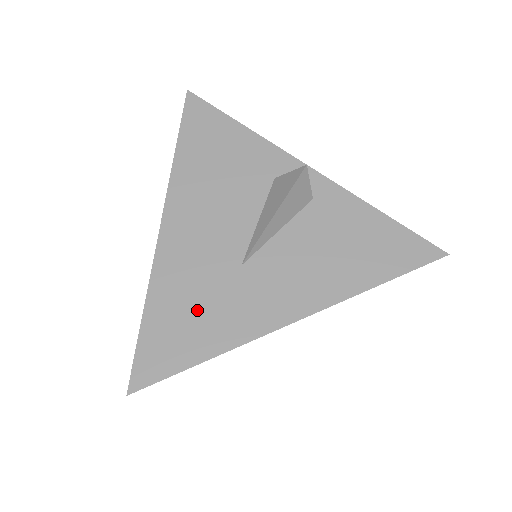
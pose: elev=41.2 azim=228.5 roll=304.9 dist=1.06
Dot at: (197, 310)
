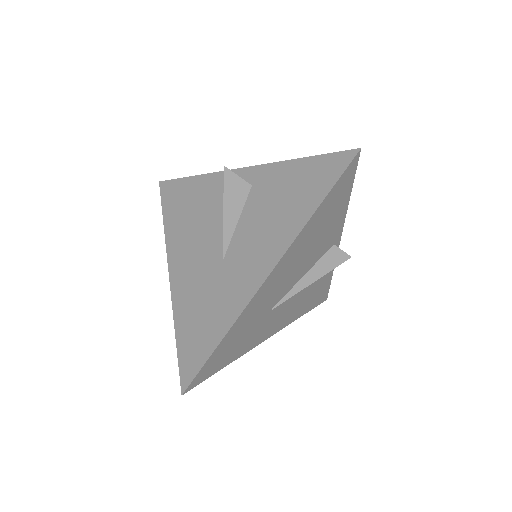
Dot at: (205, 310)
